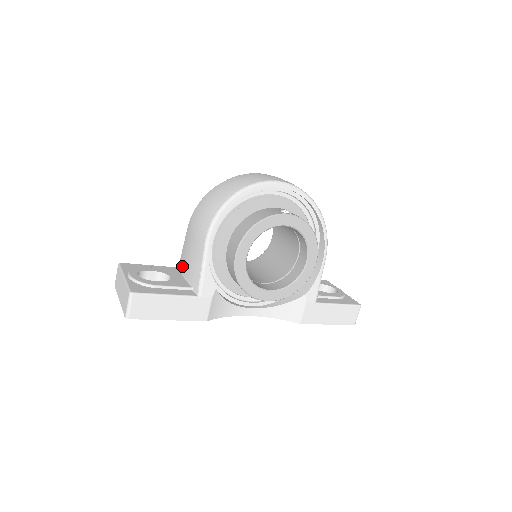
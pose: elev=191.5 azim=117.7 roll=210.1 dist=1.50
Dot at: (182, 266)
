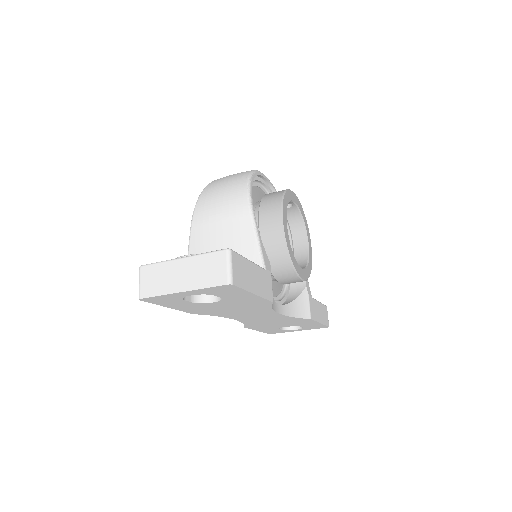
Dot at: occluded
